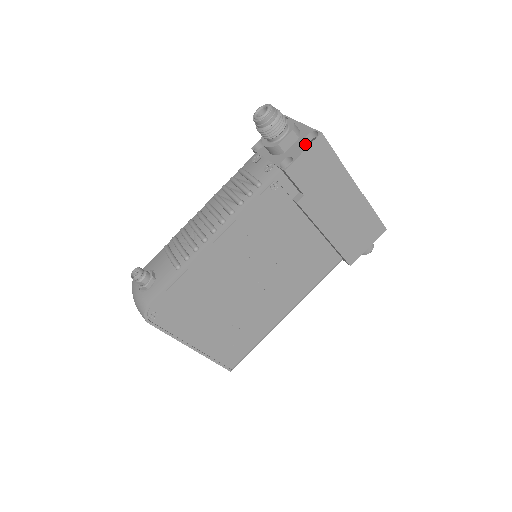
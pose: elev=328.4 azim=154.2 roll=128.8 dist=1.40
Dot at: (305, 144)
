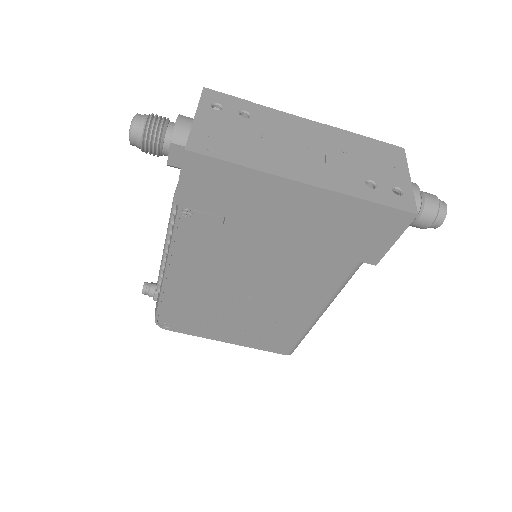
Dot at: occluded
